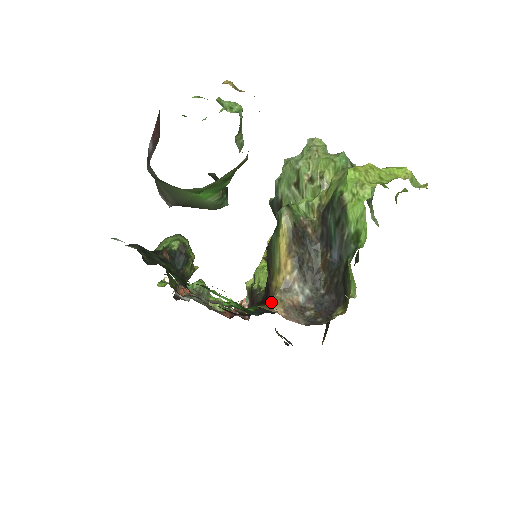
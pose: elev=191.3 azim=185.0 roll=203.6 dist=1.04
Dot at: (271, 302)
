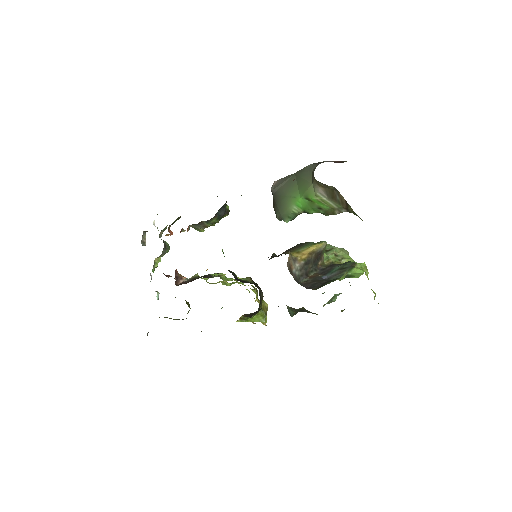
Dot at: occluded
